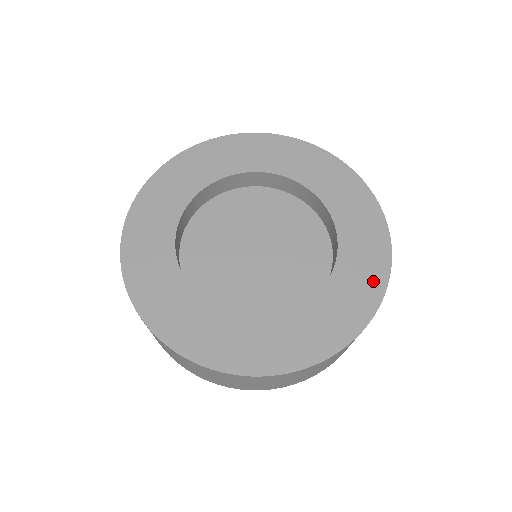
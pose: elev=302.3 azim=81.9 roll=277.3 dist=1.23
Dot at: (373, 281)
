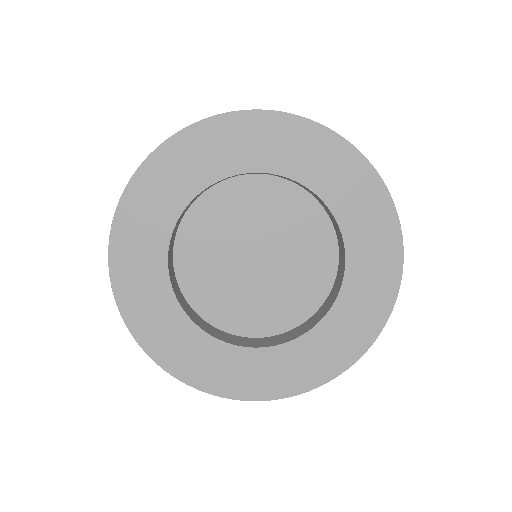
Dot at: (374, 315)
